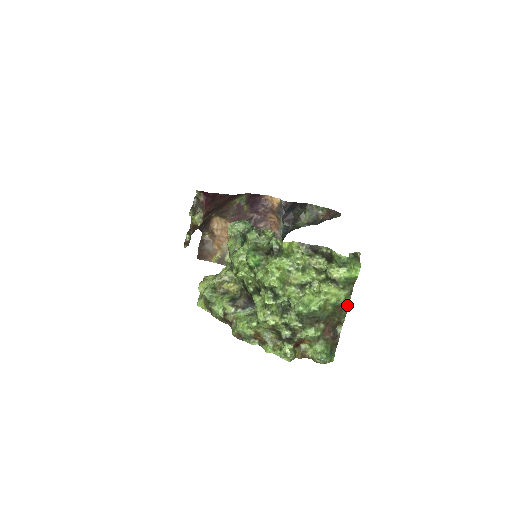
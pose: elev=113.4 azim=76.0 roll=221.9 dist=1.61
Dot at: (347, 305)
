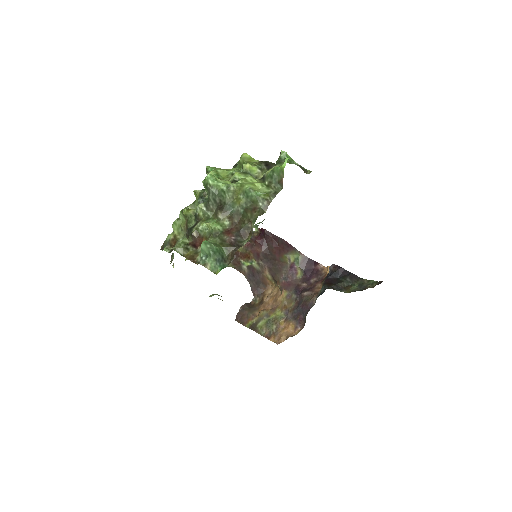
Dot at: (265, 208)
